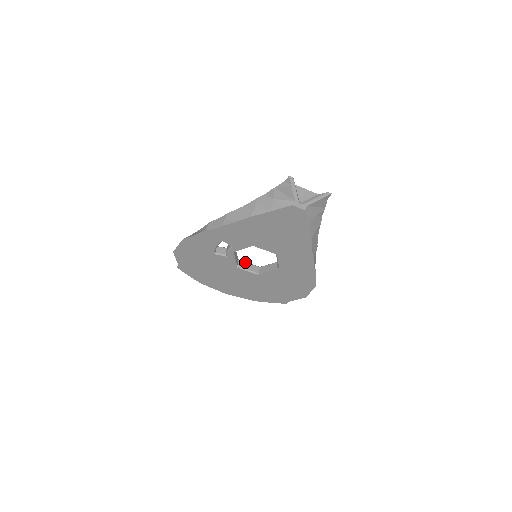
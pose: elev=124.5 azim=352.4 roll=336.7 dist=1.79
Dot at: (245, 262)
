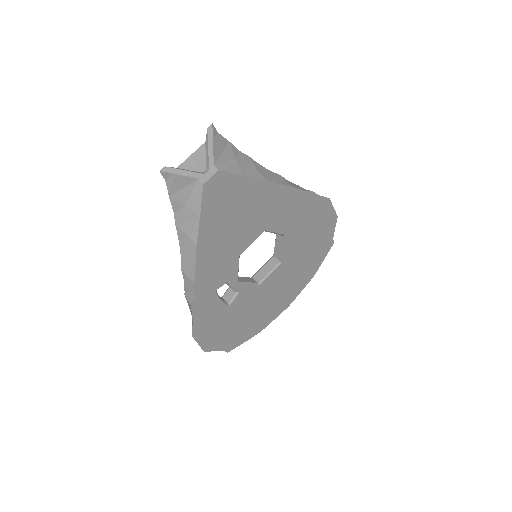
Dot at: (258, 271)
